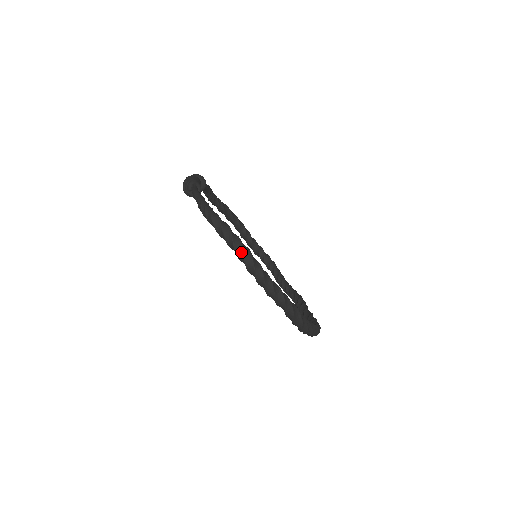
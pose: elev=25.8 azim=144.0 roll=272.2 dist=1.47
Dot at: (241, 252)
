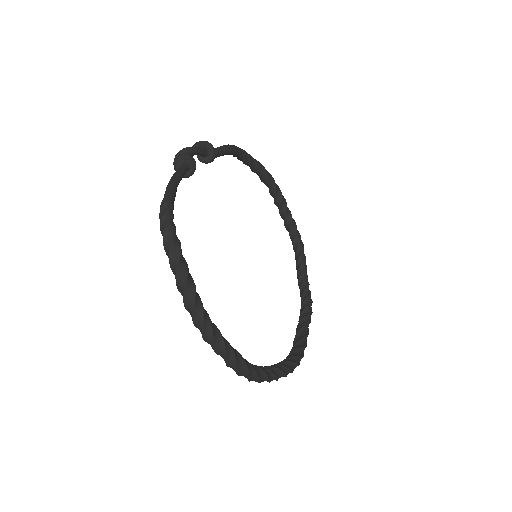
Dot at: (182, 290)
